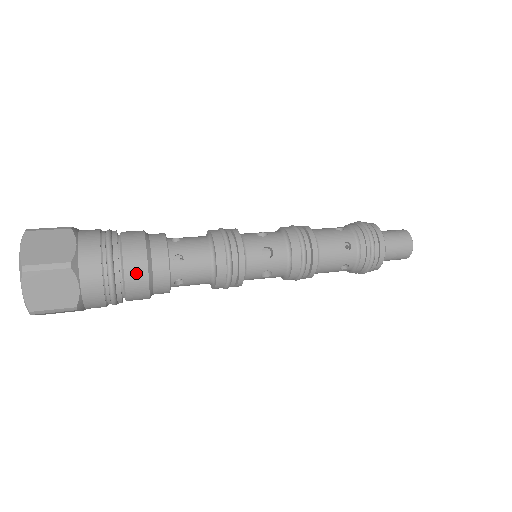
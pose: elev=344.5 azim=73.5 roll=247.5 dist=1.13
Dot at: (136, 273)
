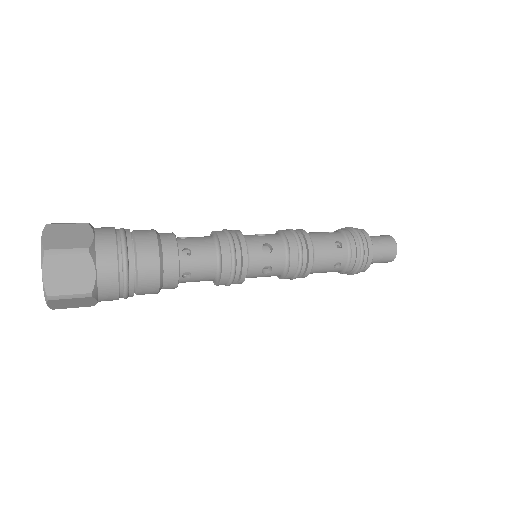
Dot at: (148, 262)
